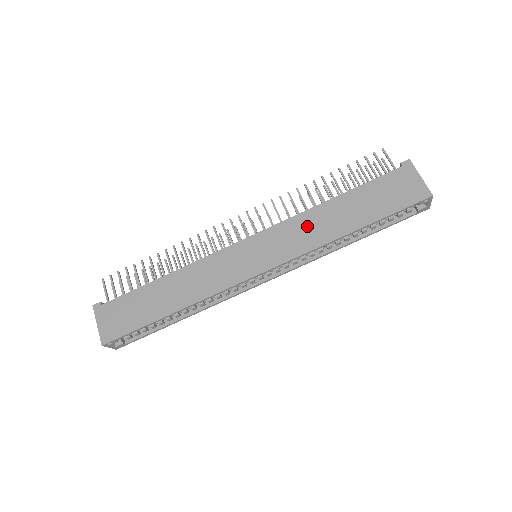
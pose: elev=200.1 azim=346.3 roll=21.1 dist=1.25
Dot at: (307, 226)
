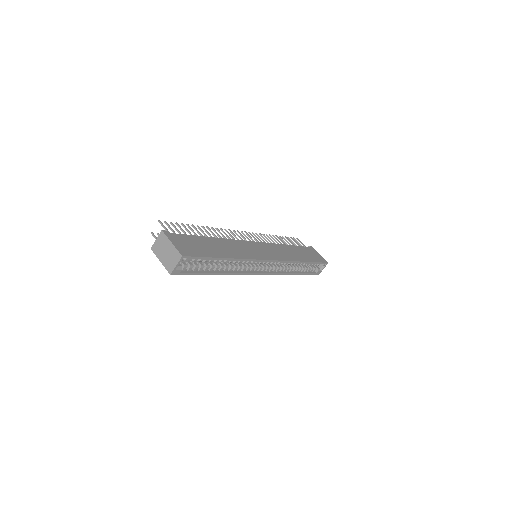
Dot at: (283, 250)
